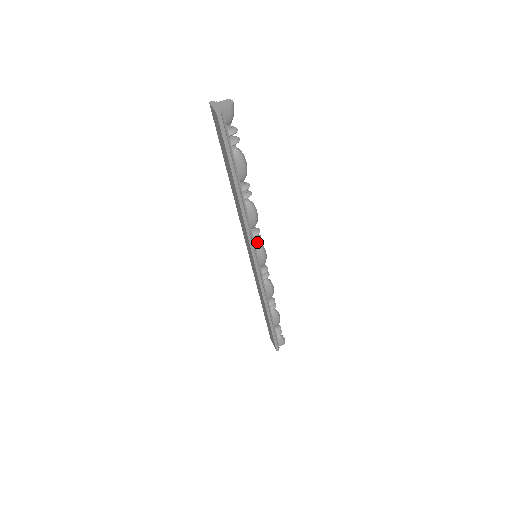
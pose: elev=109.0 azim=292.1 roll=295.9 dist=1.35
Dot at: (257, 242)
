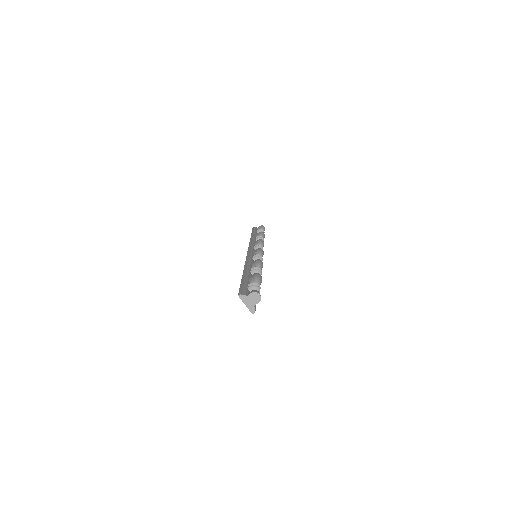
Dot at: occluded
